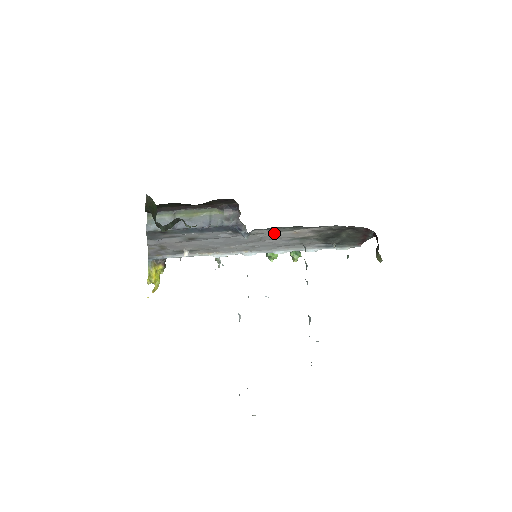
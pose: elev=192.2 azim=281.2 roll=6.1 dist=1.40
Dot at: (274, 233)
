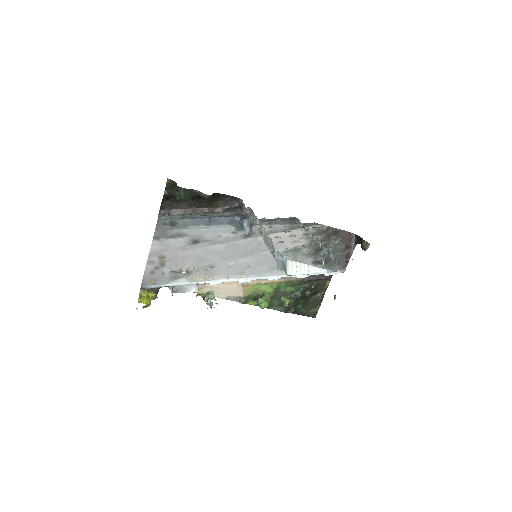
Dot at: (271, 235)
